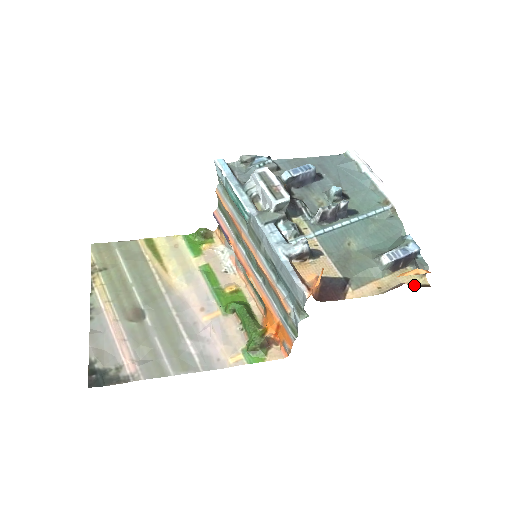
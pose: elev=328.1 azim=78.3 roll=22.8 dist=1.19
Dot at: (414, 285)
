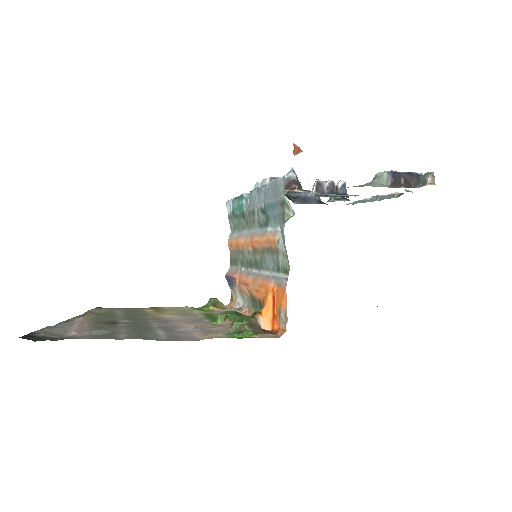
Dot at: occluded
